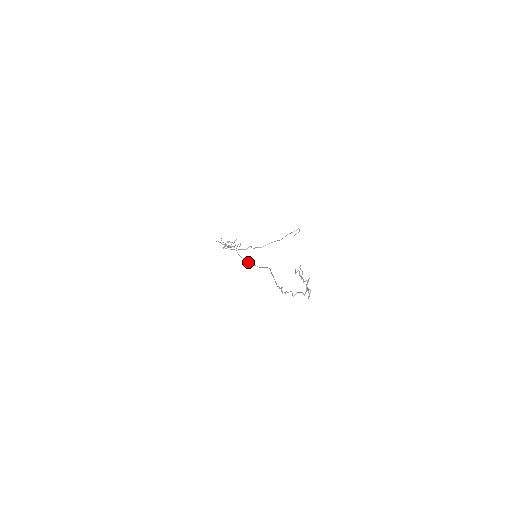
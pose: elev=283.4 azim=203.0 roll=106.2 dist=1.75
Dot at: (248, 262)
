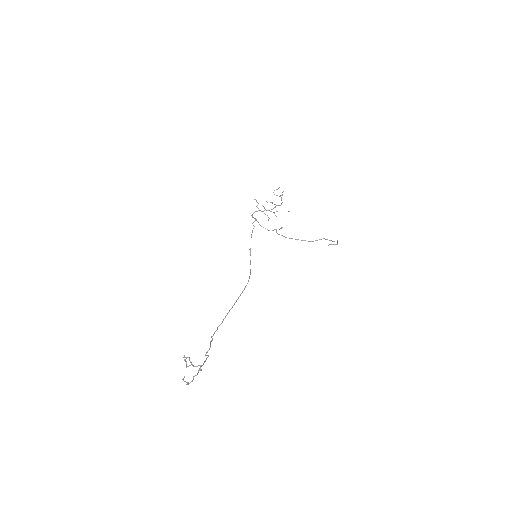
Dot at: (250, 254)
